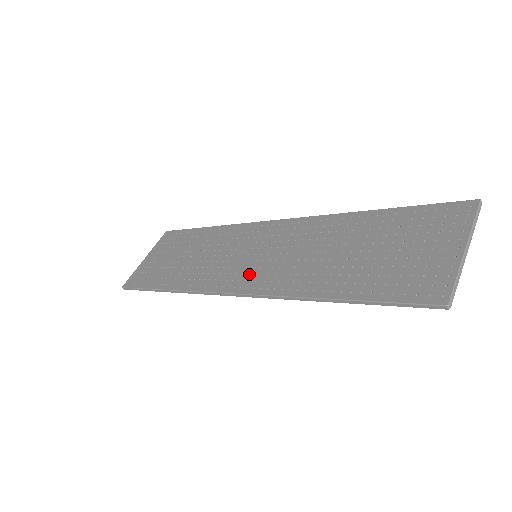
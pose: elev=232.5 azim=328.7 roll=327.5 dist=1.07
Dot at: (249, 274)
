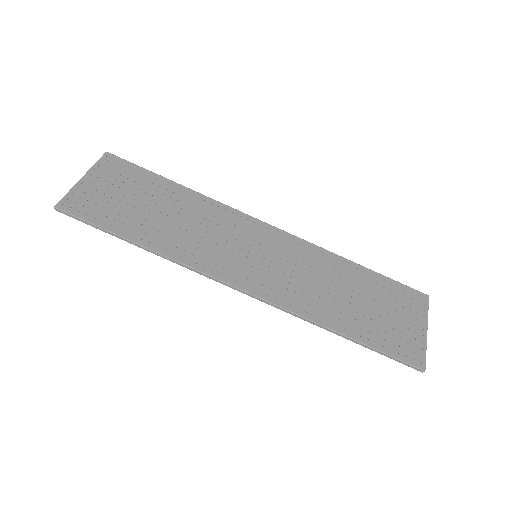
Dot at: (258, 276)
